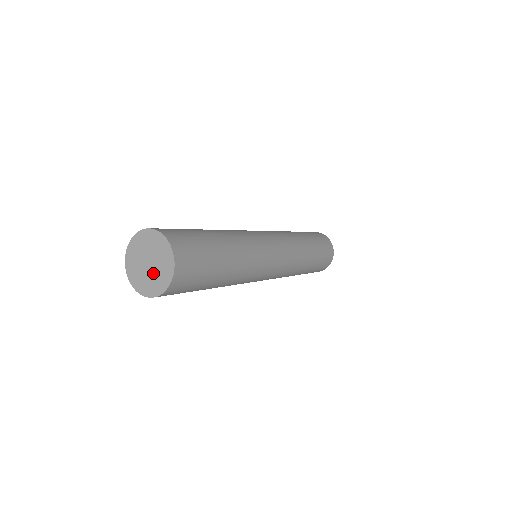
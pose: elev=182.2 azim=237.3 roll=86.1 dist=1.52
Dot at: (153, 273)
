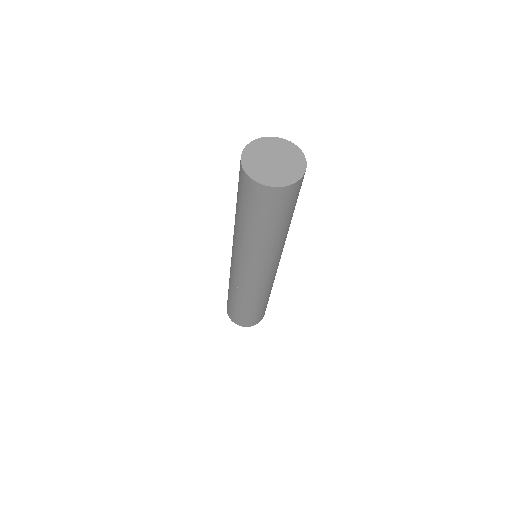
Dot at: (280, 168)
